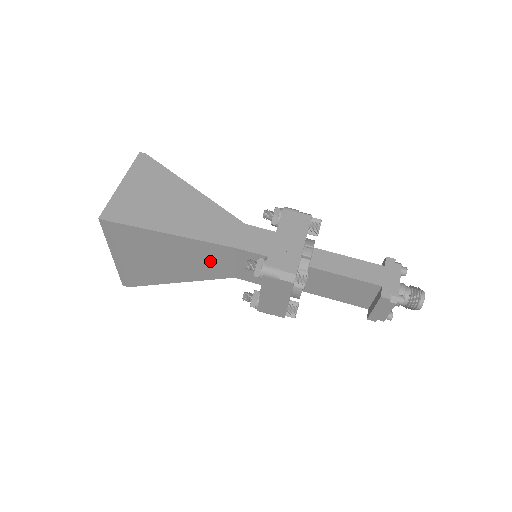
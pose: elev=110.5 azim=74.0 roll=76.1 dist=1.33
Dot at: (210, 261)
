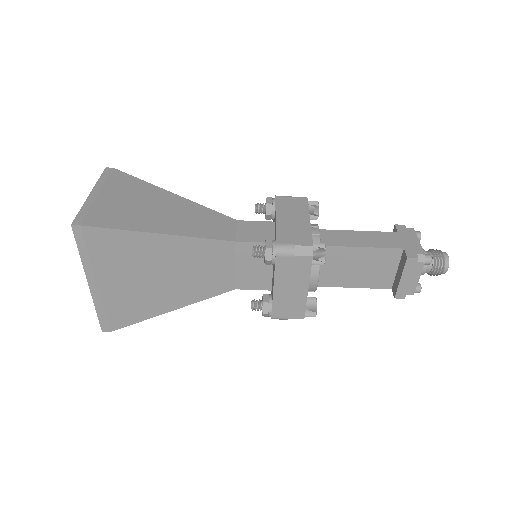
Dot at: (206, 268)
